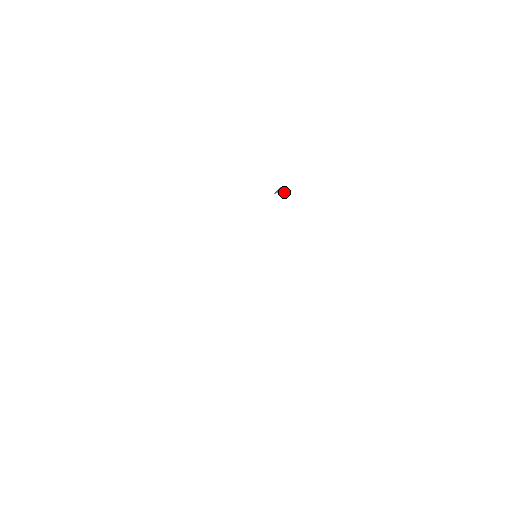
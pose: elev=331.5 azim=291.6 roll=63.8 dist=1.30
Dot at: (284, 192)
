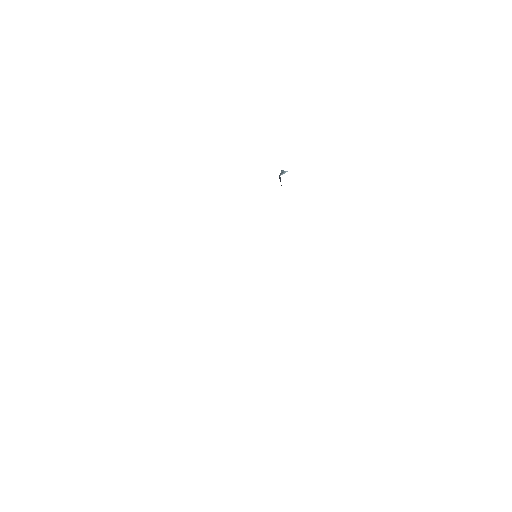
Dot at: occluded
